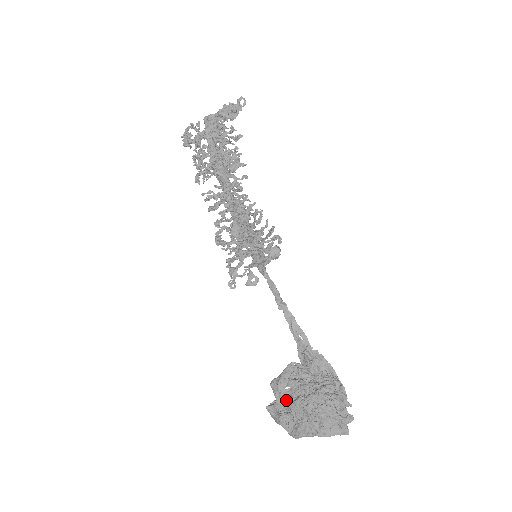
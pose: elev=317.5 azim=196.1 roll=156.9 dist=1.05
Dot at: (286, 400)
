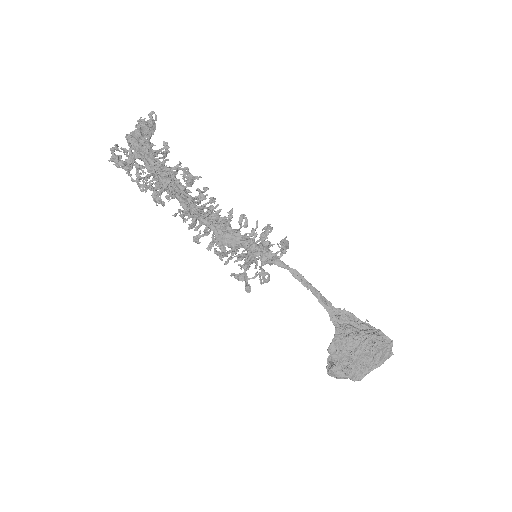
Dot at: (346, 355)
